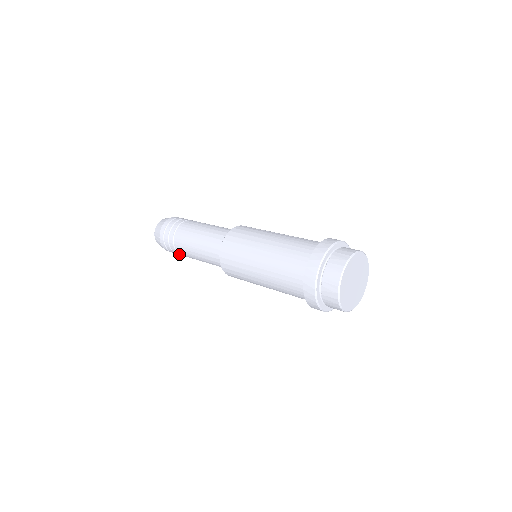
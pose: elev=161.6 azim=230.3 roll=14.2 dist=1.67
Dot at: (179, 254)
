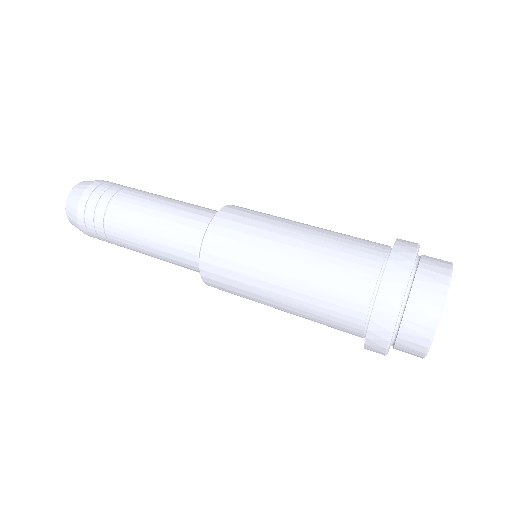
Dot at: (113, 243)
